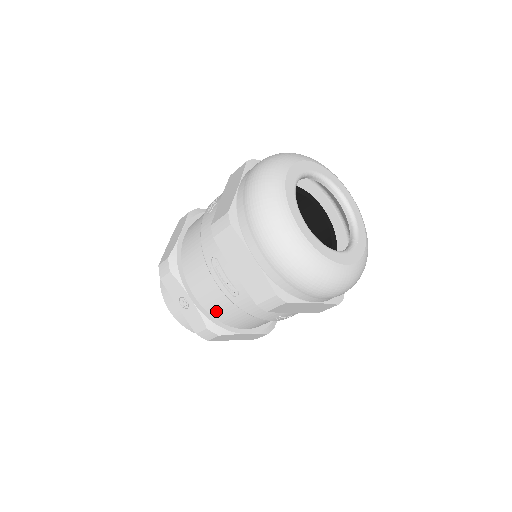
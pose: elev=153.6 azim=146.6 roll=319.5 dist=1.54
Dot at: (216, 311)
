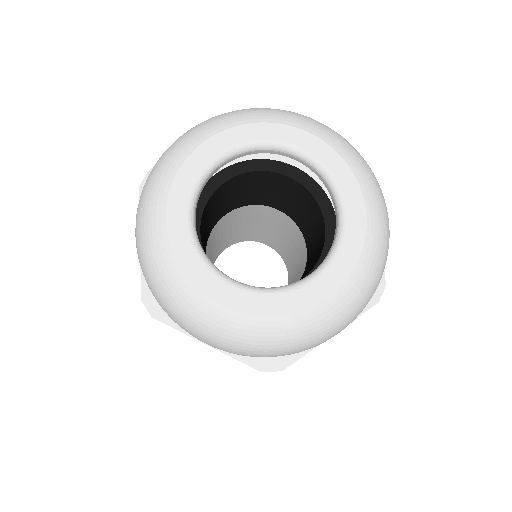
Dot at: occluded
